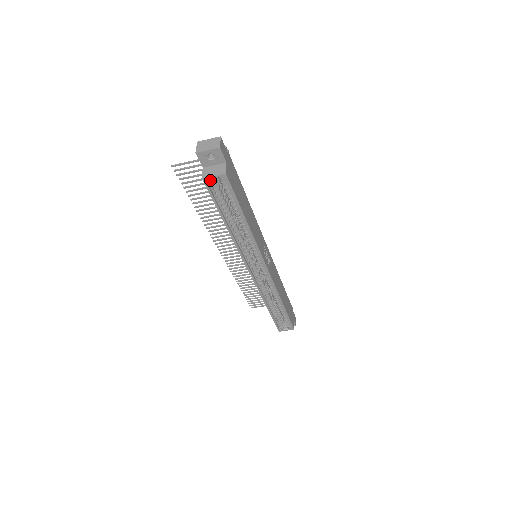
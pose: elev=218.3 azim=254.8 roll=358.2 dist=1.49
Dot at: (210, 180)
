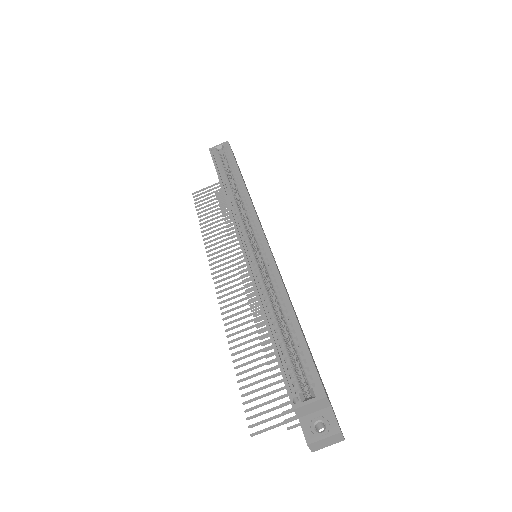
Dot at: (215, 148)
